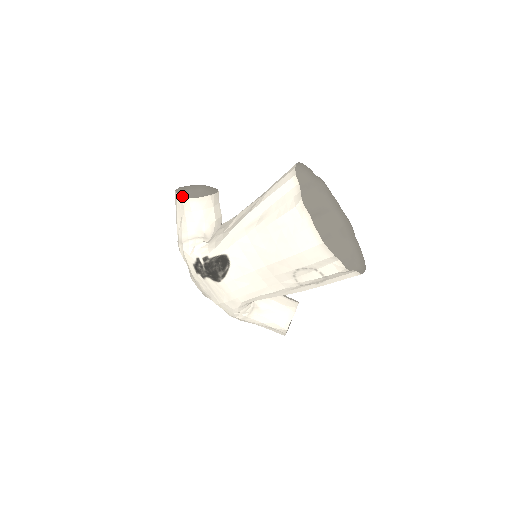
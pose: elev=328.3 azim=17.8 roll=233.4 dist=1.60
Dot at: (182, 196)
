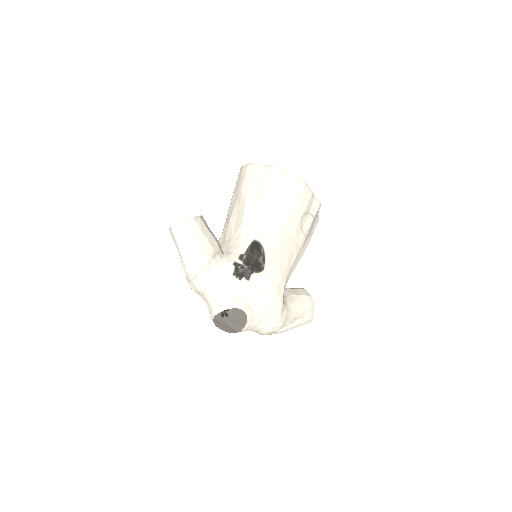
Dot at: (186, 221)
